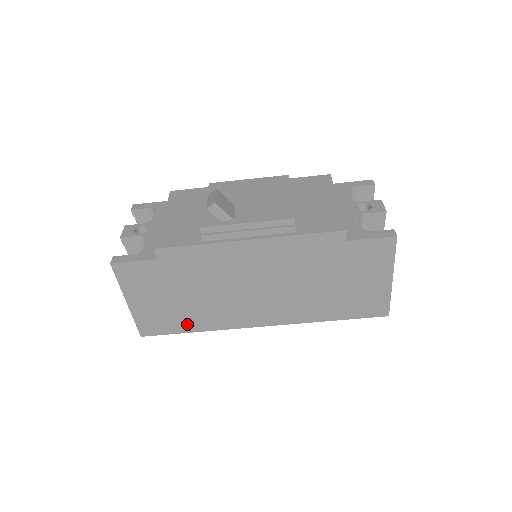
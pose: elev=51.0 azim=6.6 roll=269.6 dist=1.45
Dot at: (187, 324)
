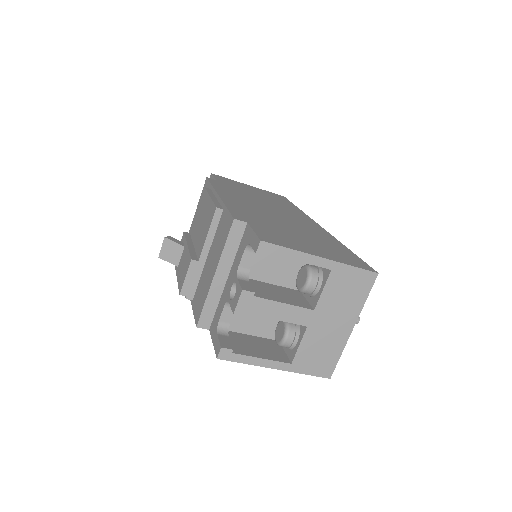
Dot at: occluded
